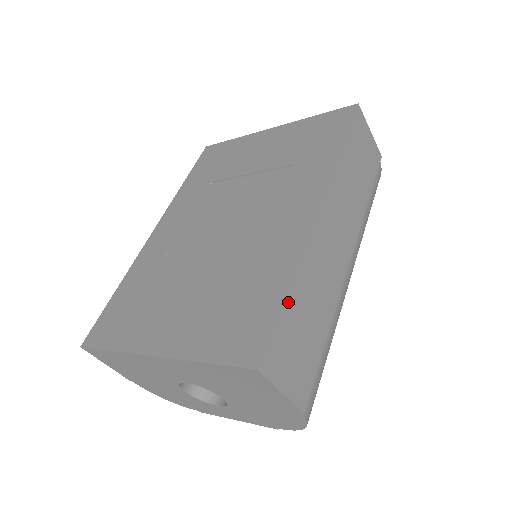
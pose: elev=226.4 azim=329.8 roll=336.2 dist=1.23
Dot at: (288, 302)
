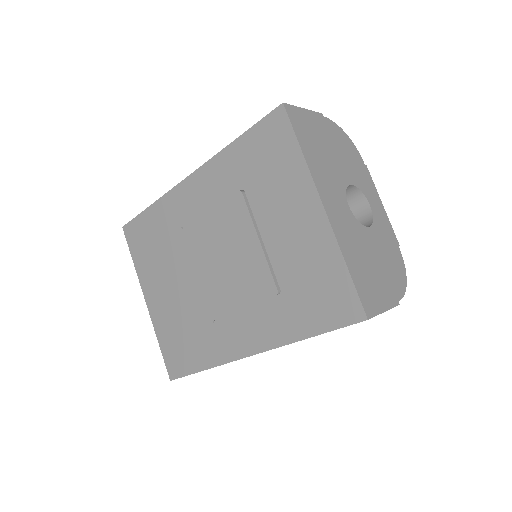
Dot at: occluded
